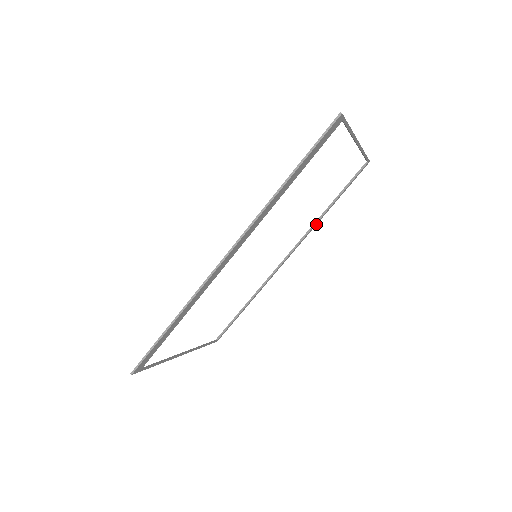
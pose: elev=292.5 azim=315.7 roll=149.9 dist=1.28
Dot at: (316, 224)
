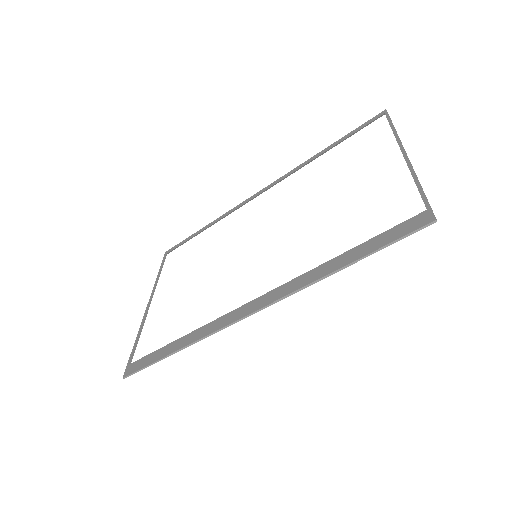
Dot at: (302, 165)
